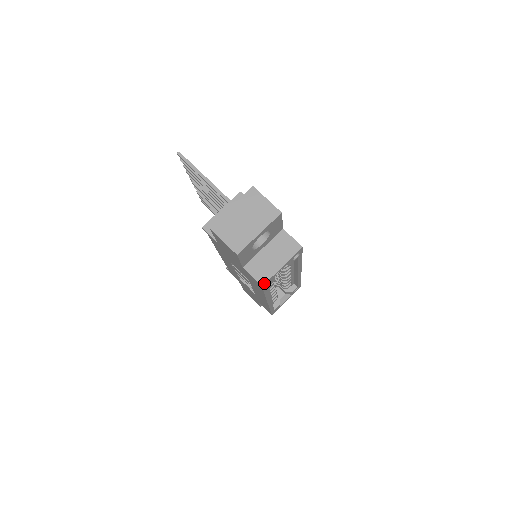
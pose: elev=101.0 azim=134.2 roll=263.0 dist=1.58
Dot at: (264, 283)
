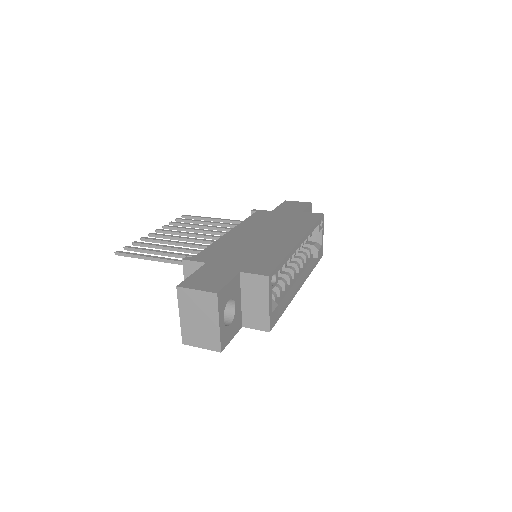
Dot at: (268, 329)
